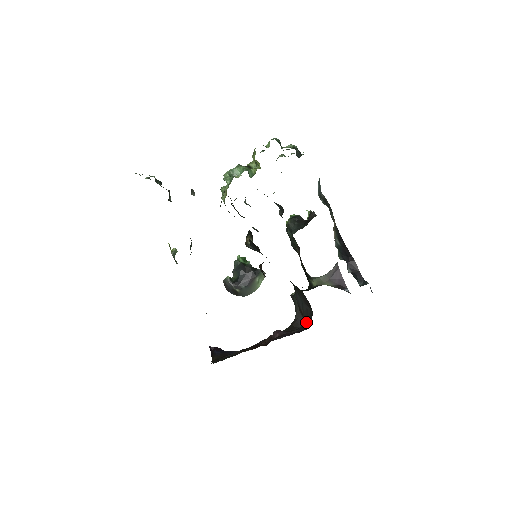
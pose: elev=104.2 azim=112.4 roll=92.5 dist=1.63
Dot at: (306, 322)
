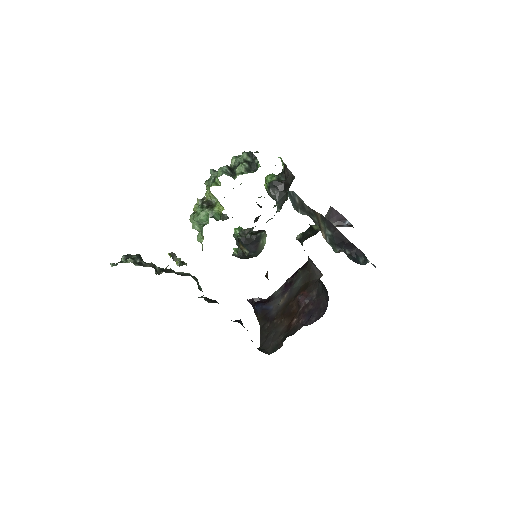
Dot at: (323, 290)
